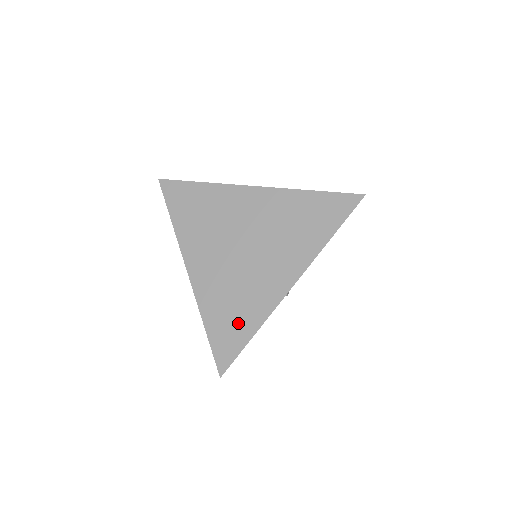
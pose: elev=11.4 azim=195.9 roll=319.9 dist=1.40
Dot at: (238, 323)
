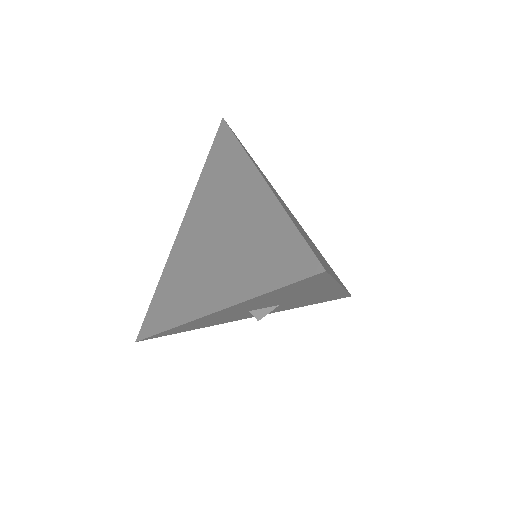
Dot at: (168, 308)
